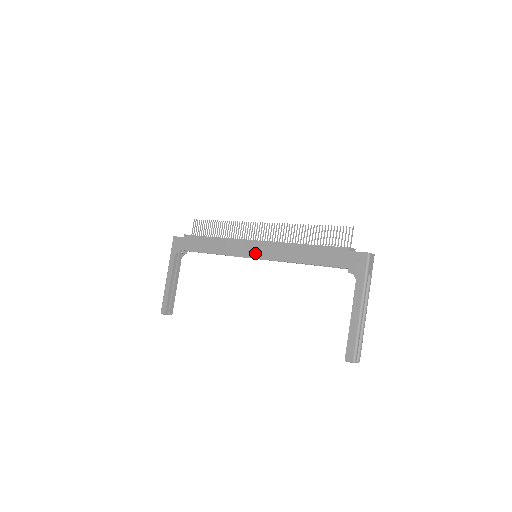
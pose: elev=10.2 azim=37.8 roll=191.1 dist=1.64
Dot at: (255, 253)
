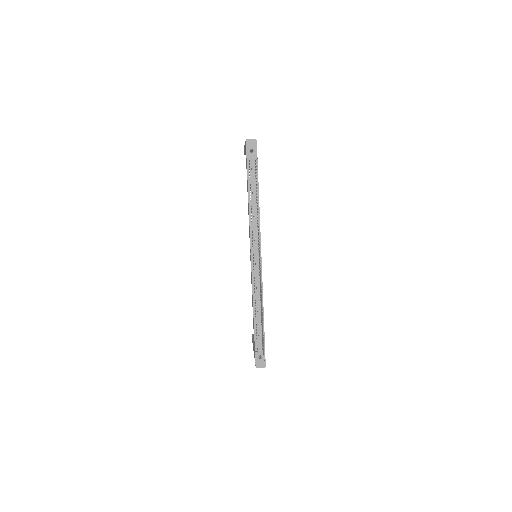
Dot at: (250, 260)
